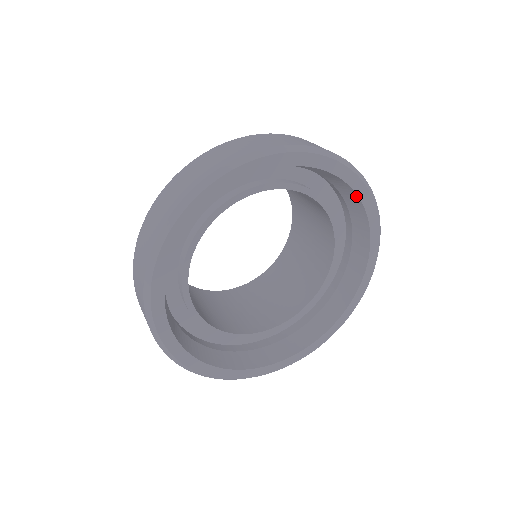
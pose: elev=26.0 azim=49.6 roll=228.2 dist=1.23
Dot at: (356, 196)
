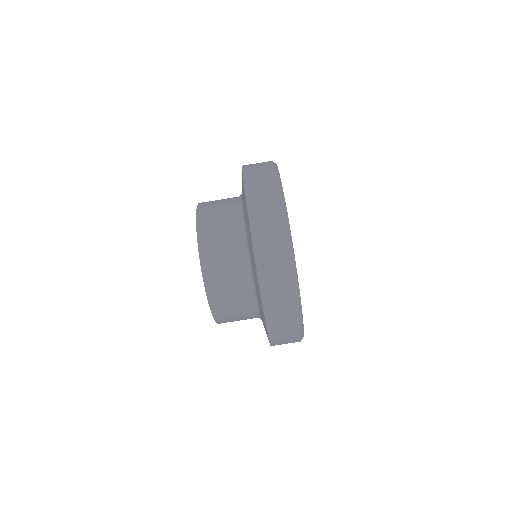
Dot at: occluded
